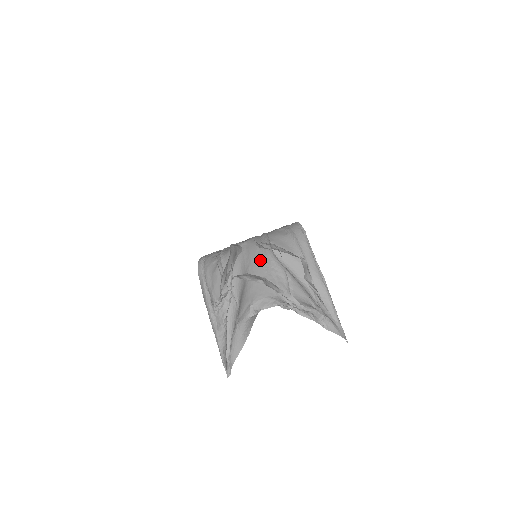
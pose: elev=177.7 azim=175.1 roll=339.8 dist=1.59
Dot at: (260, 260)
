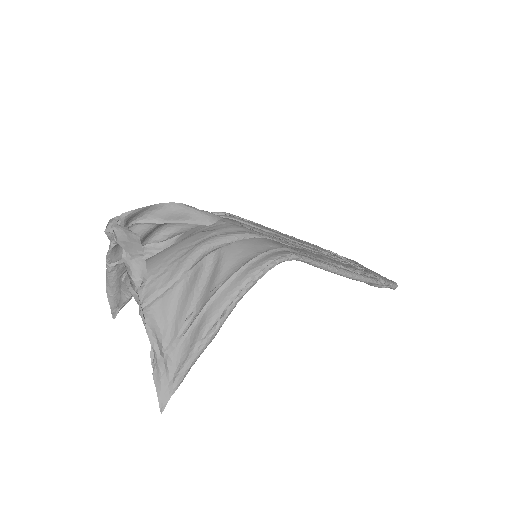
Dot at: (188, 244)
